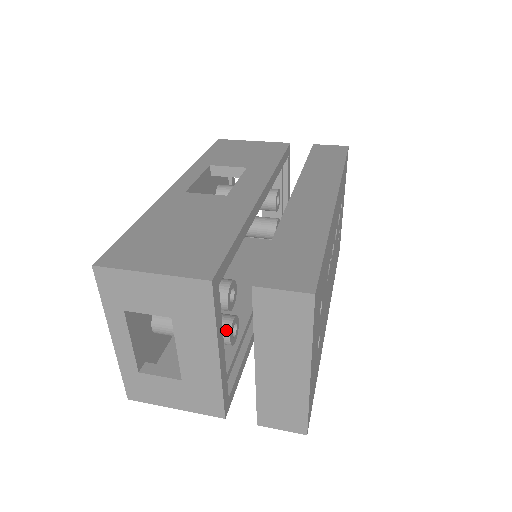
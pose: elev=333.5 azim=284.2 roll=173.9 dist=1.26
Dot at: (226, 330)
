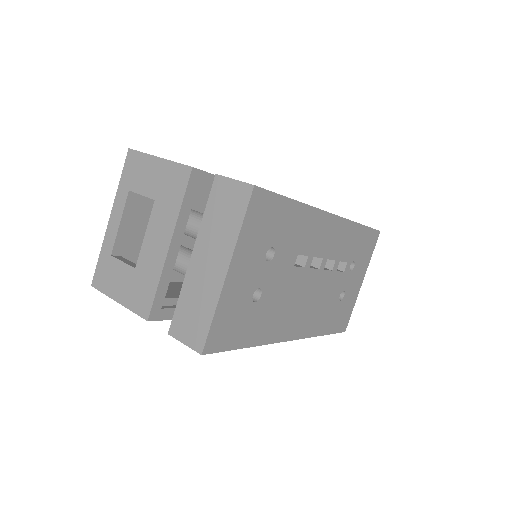
Dot at: occluded
